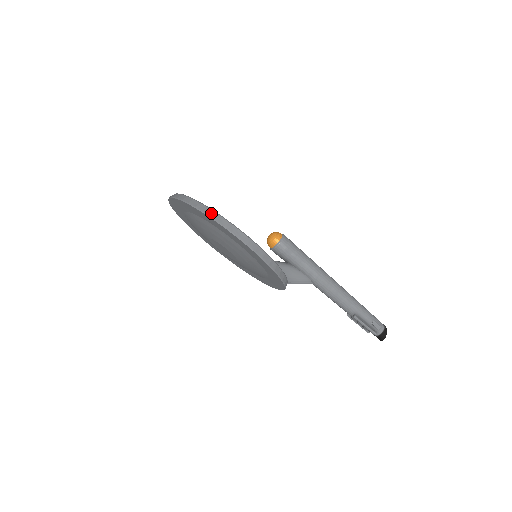
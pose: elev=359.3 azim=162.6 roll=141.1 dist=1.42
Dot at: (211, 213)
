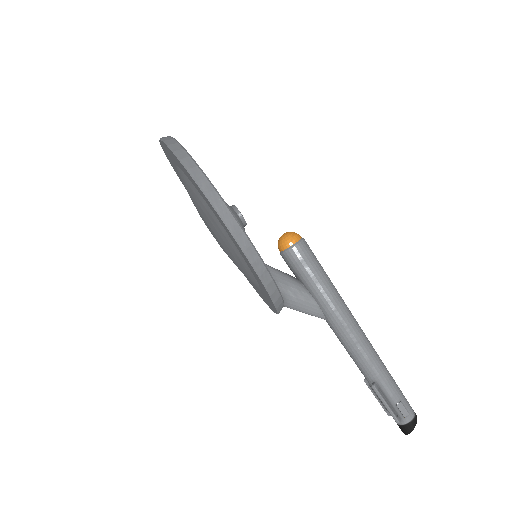
Dot at: (190, 164)
